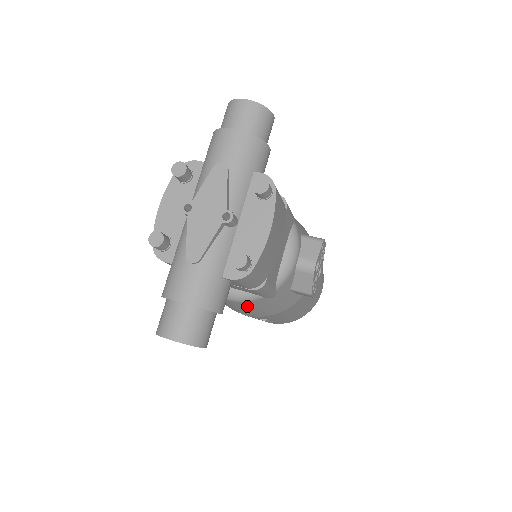
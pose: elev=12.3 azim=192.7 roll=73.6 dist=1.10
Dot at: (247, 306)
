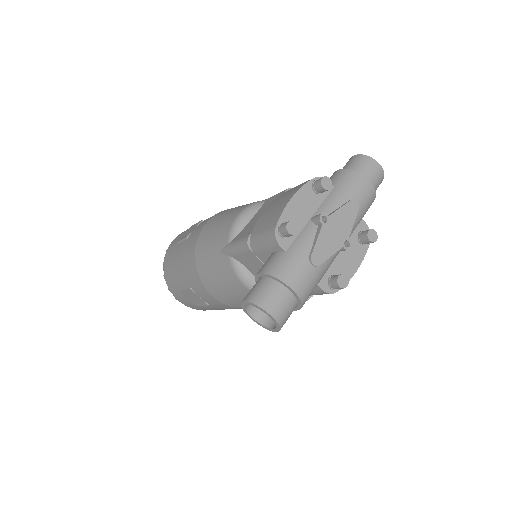
Dot at: occluded
